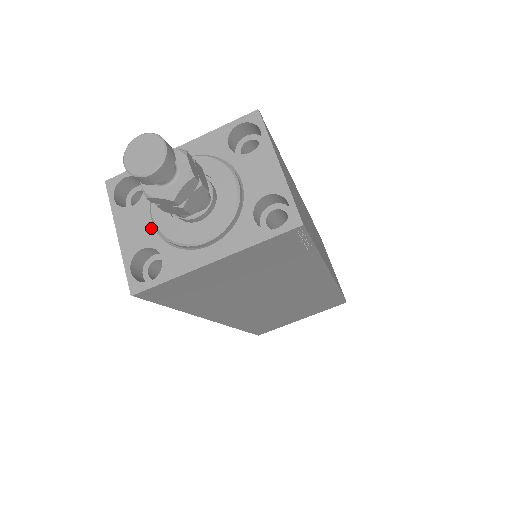
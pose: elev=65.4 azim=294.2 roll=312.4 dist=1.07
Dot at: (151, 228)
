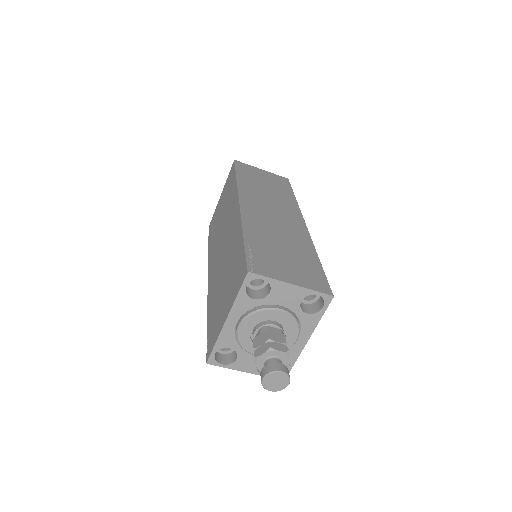
Dot at: occluded
